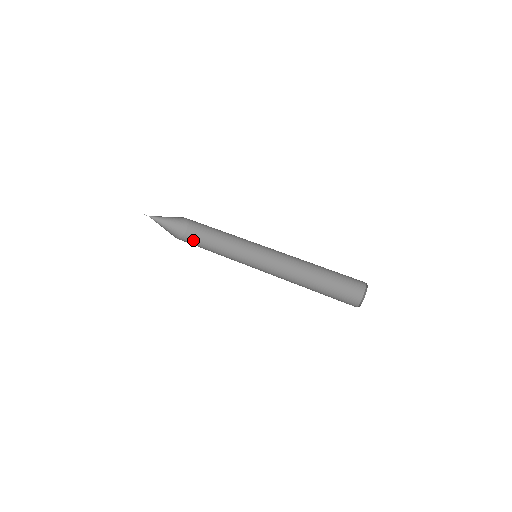
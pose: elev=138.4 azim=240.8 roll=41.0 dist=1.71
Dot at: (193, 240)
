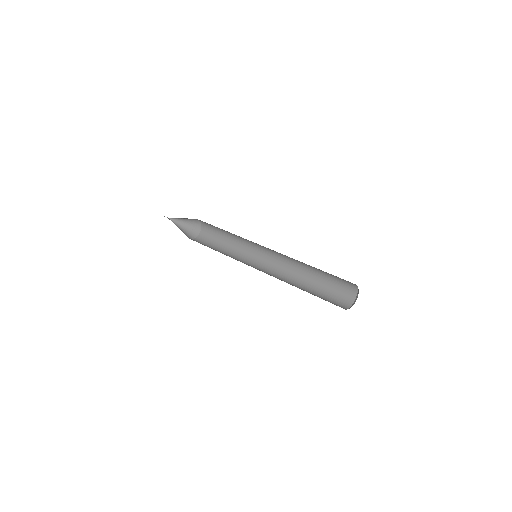
Dot at: (201, 242)
